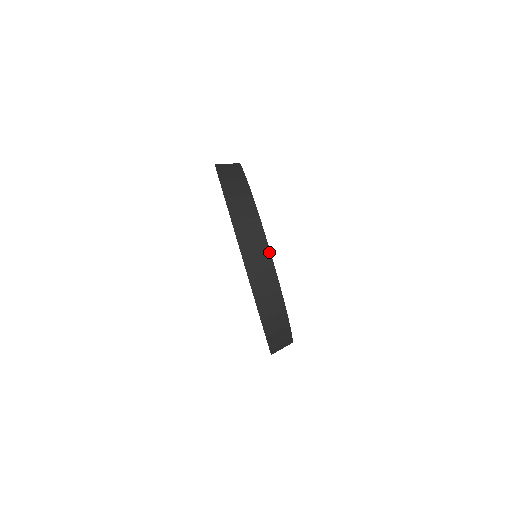
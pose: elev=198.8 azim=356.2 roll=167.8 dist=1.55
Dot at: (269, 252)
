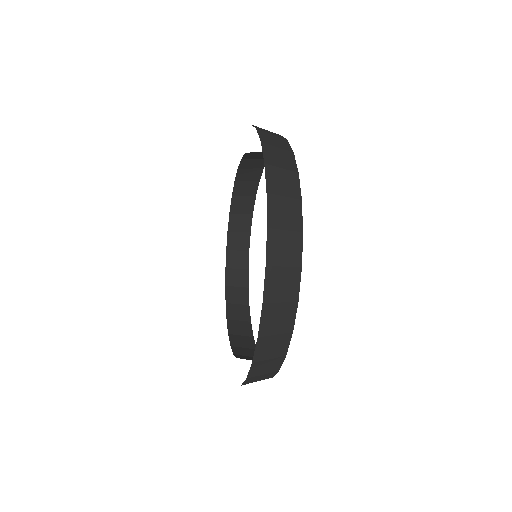
Dot at: (281, 363)
